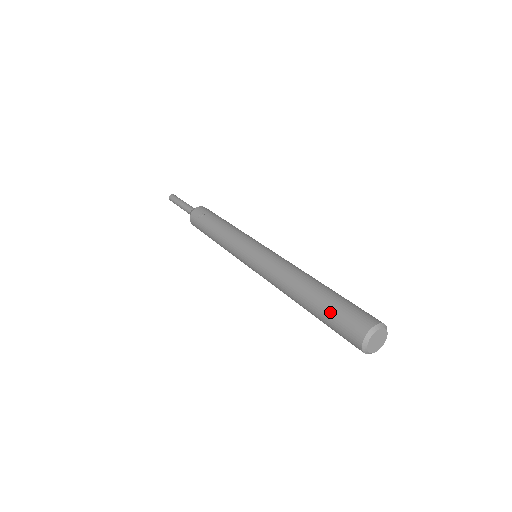
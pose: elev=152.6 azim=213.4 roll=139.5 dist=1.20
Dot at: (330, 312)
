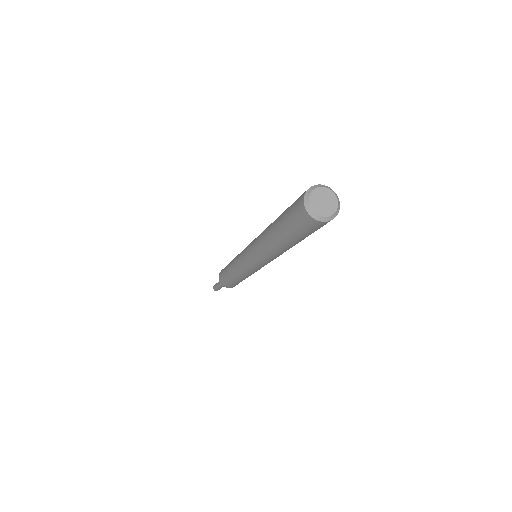
Dot at: (287, 209)
